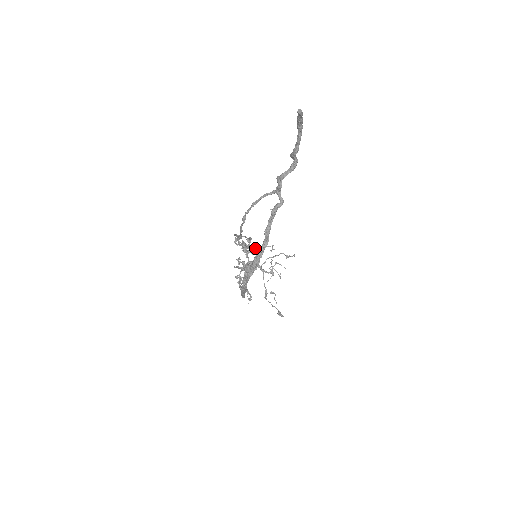
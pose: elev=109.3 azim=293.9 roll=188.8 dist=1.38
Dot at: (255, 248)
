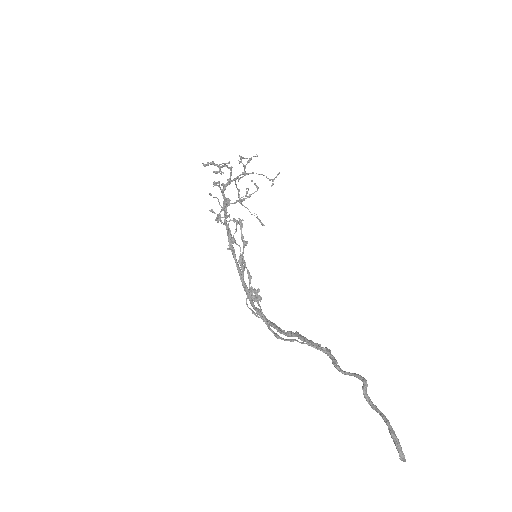
Dot at: (225, 165)
